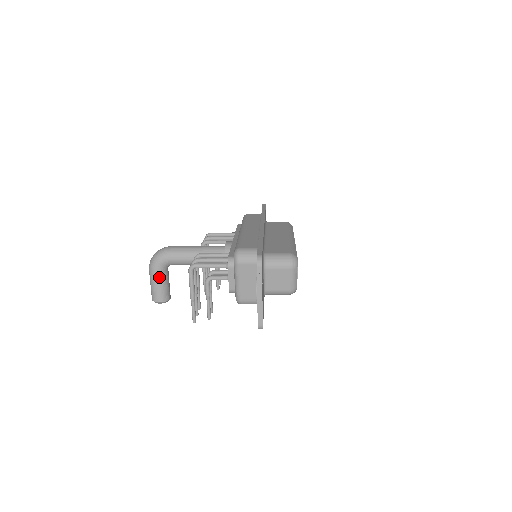
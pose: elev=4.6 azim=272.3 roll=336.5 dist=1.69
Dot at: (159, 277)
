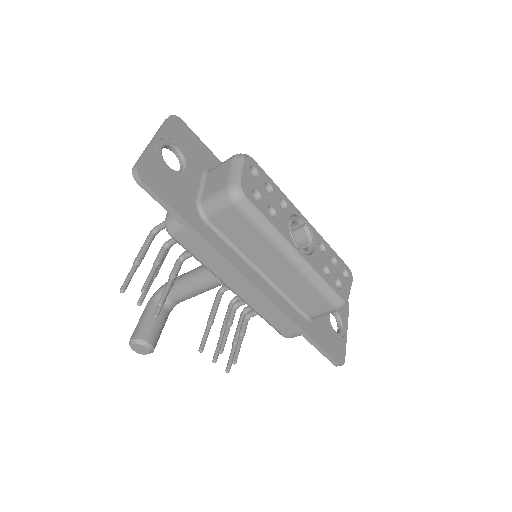
Dot at: (148, 309)
